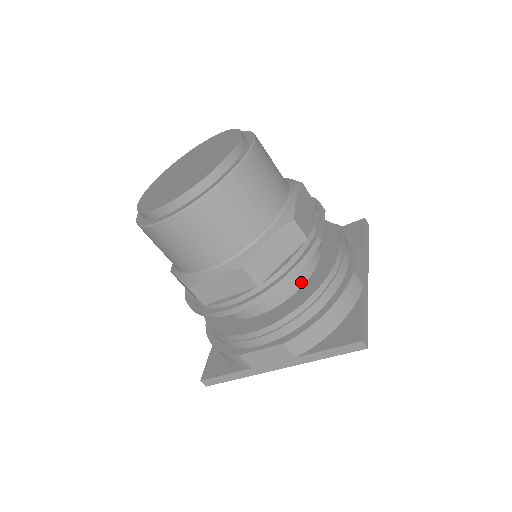
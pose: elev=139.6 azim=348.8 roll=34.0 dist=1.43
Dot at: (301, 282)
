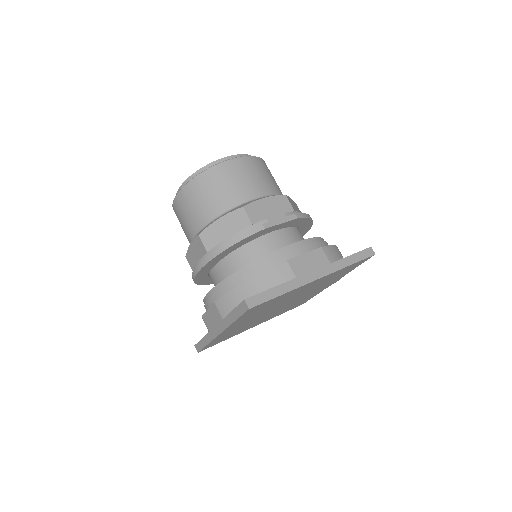
Dot at: occluded
